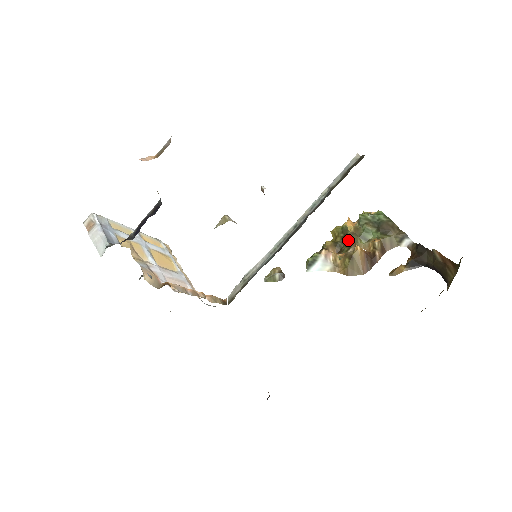
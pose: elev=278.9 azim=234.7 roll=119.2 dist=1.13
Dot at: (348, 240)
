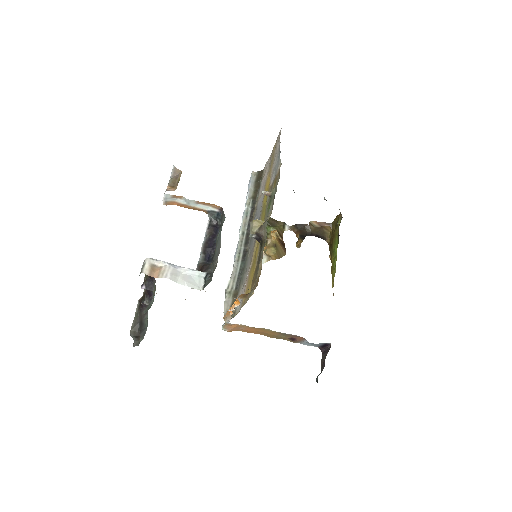
Dot at: occluded
